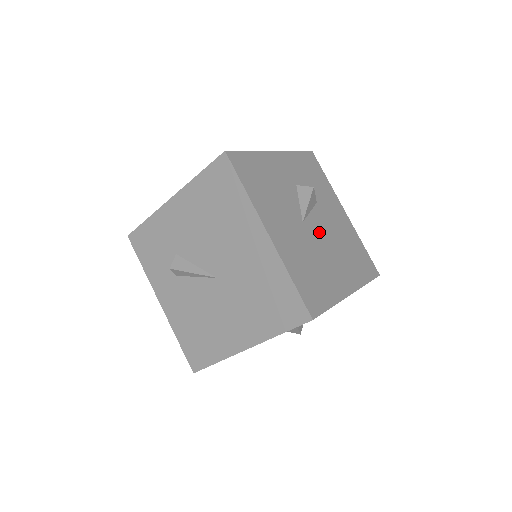
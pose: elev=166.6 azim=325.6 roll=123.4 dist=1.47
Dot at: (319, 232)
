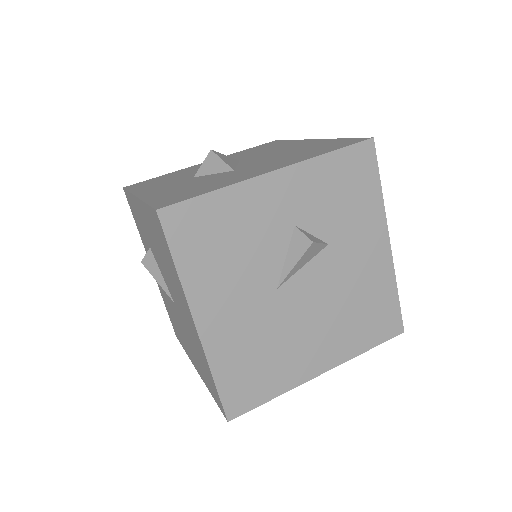
Dot at: (306, 295)
